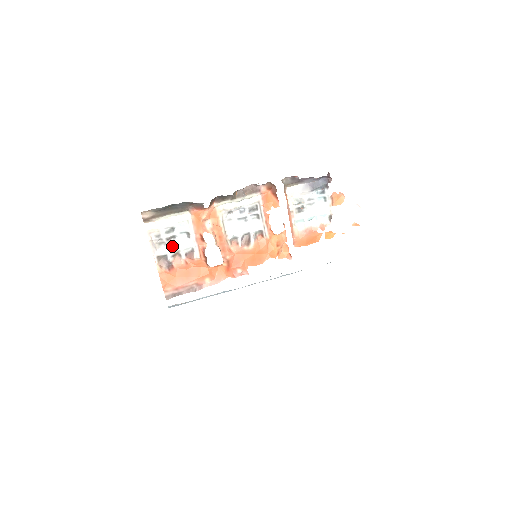
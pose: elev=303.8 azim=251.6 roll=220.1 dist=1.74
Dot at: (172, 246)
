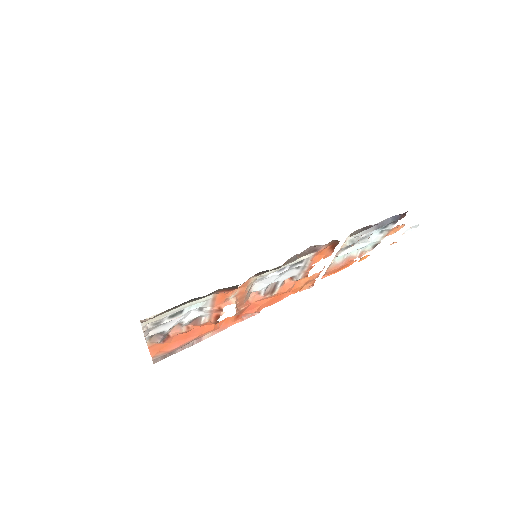
Dot at: (174, 322)
